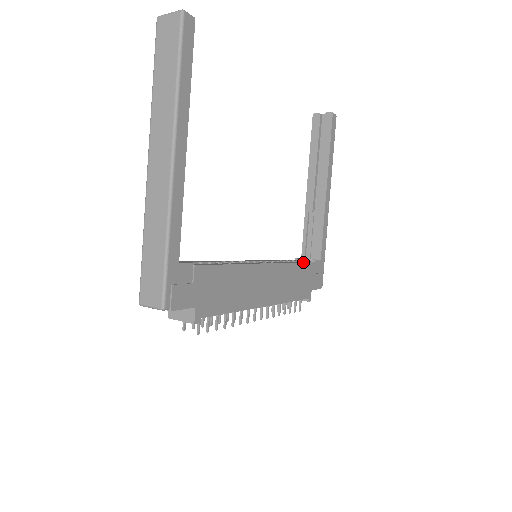
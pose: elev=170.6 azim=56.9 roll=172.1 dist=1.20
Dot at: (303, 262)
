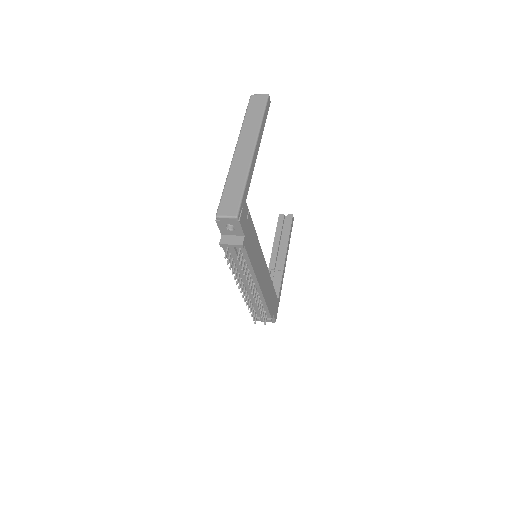
Dot at: occluded
